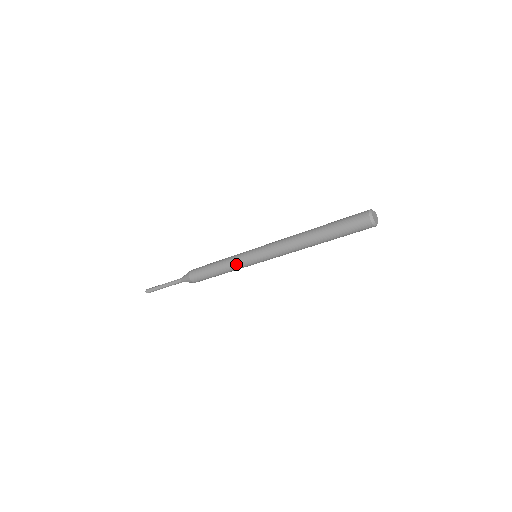
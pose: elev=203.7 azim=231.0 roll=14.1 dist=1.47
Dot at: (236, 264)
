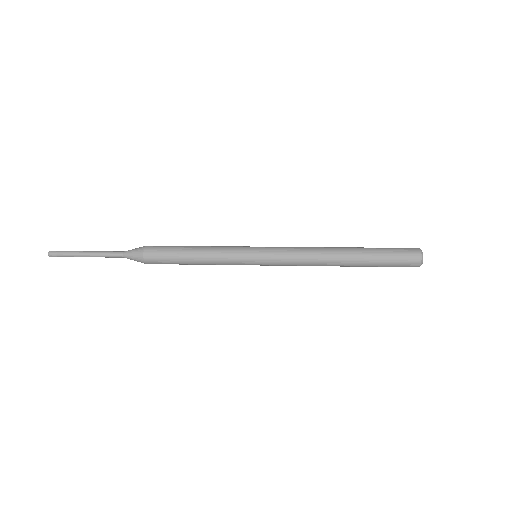
Dot at: occluded
